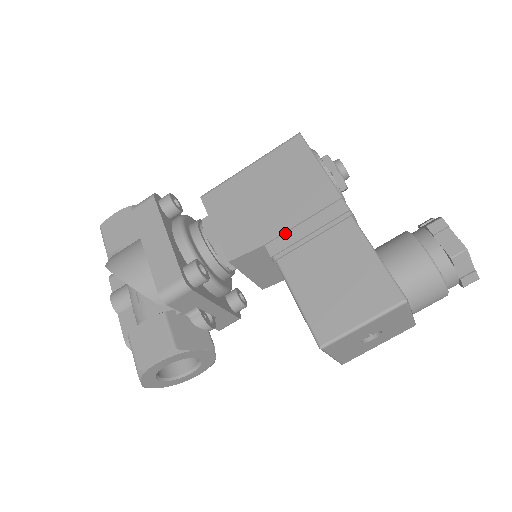
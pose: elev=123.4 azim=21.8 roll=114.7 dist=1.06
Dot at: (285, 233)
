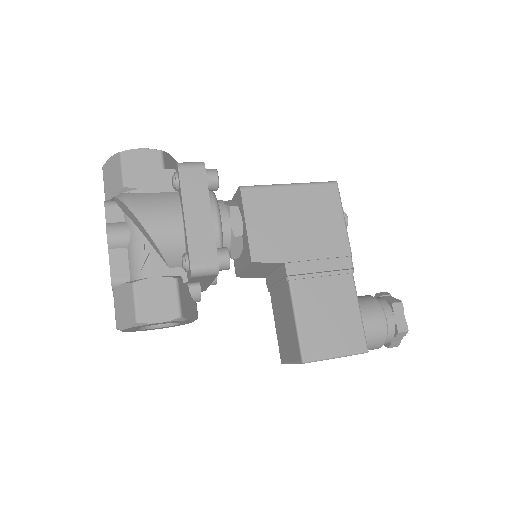
Dot at: (303, 261)
